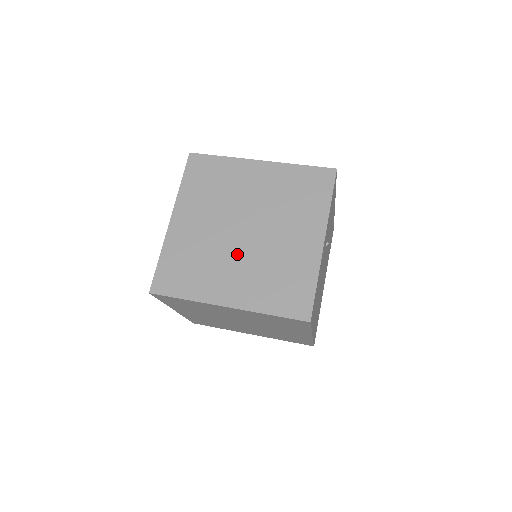
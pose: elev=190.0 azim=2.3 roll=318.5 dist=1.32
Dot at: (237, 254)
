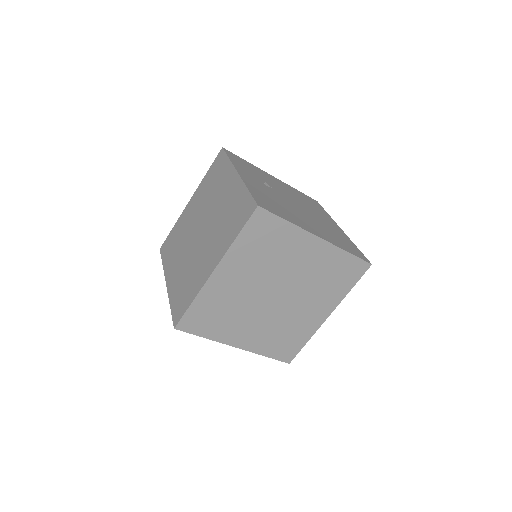
Dot at: (203, 244)
